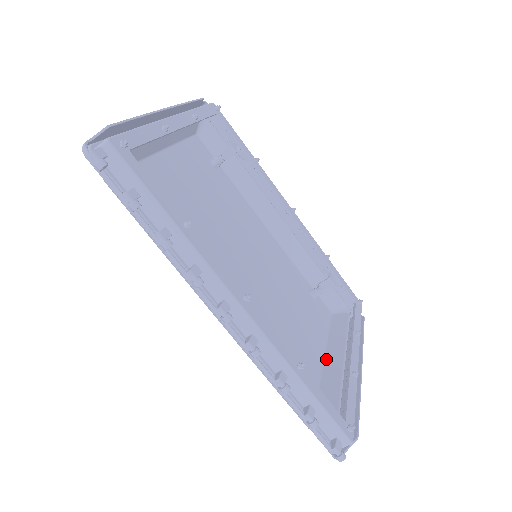
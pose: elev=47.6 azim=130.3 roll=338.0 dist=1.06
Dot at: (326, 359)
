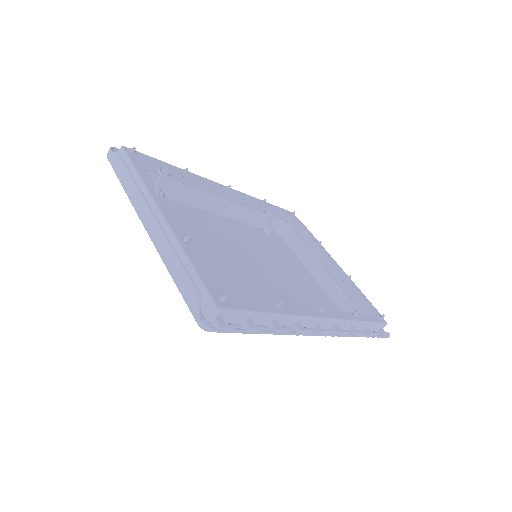
Dot at: (314, 275)
